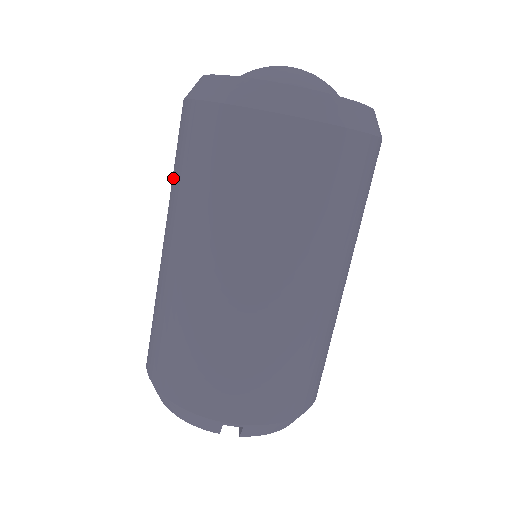
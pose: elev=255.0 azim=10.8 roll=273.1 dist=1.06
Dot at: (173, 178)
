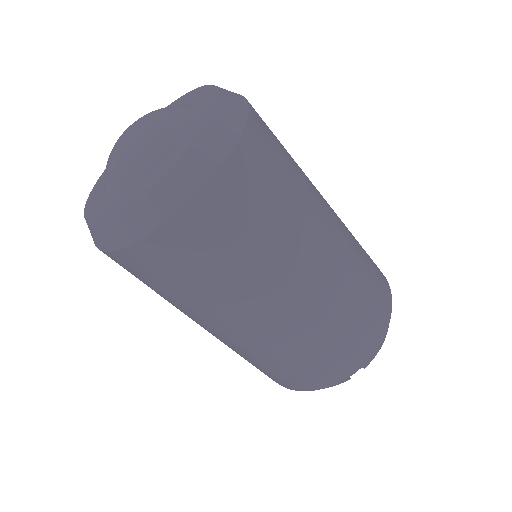
Dot at: occluded
